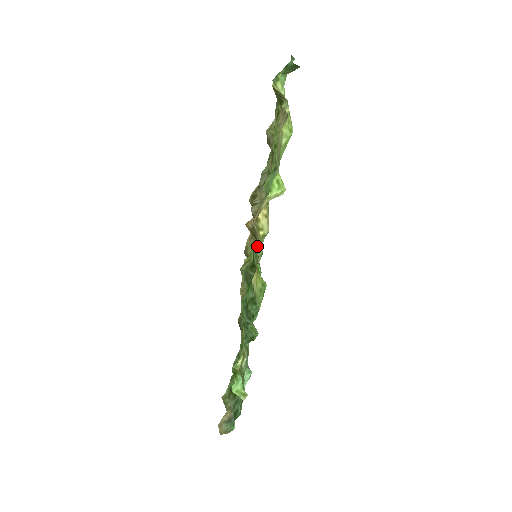
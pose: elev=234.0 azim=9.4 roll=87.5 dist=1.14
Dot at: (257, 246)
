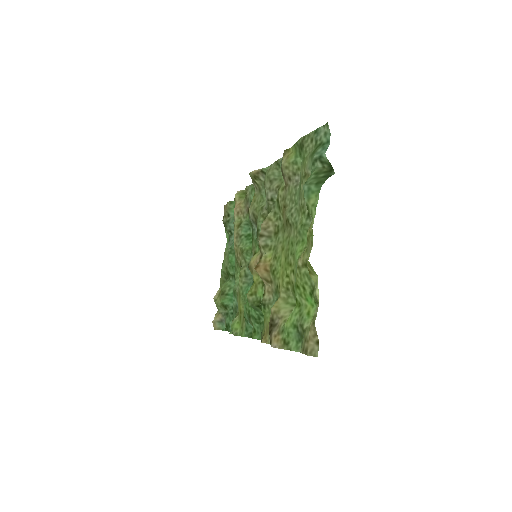
Dot at: (265, 304)
